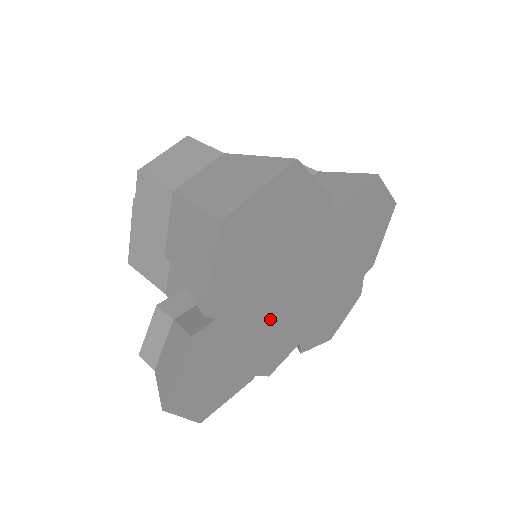
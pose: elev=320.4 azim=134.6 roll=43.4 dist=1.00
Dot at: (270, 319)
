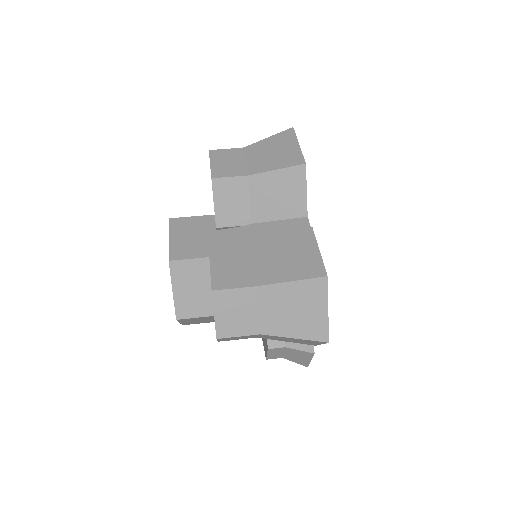
Dot at: occluded
